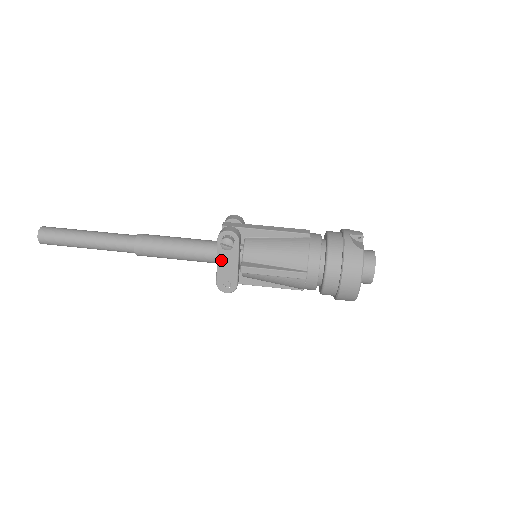
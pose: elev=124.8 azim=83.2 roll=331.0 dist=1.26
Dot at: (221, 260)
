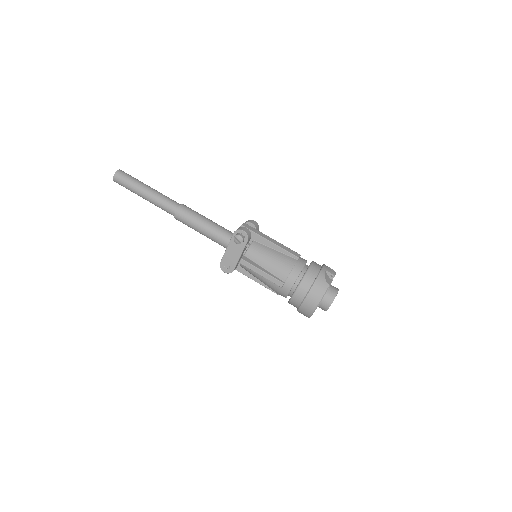
Dot at: (230, 248)
